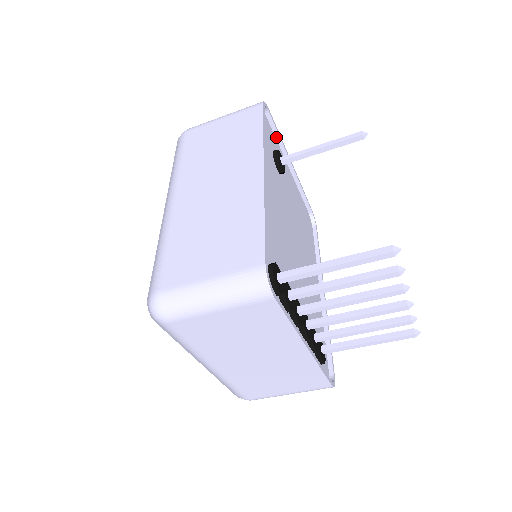
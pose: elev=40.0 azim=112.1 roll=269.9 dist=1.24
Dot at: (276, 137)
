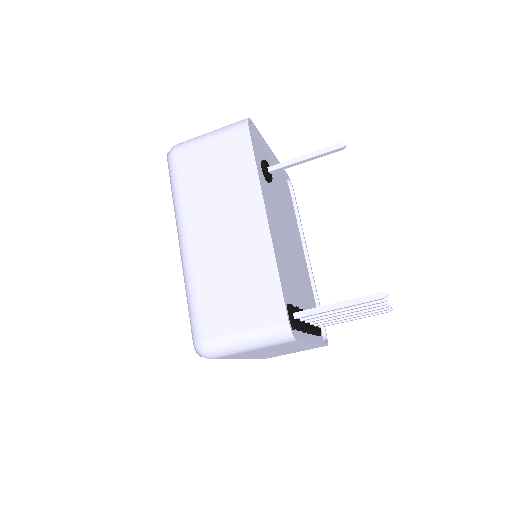
Dot at: (258, 138)
